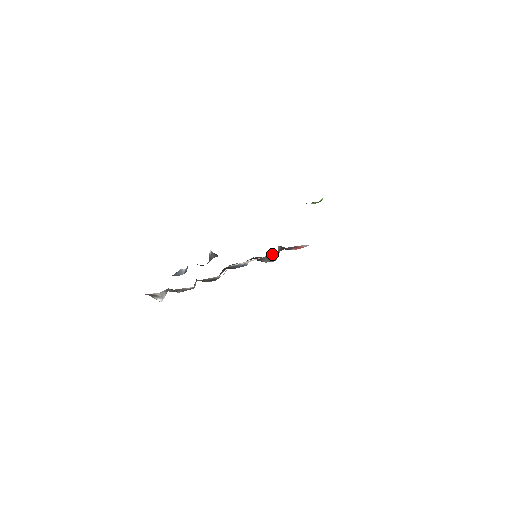
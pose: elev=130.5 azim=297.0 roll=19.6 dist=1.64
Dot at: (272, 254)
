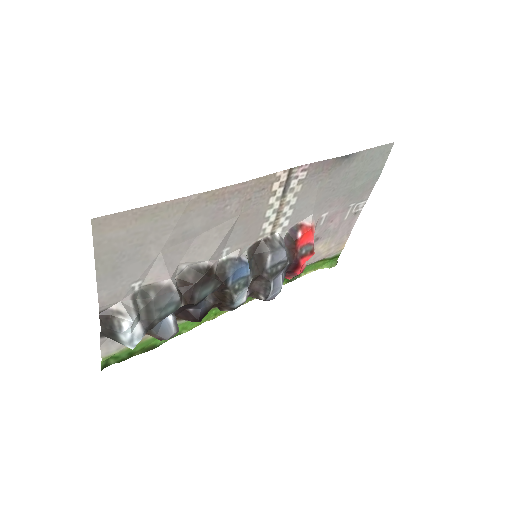
Dot at: (270, 236)
